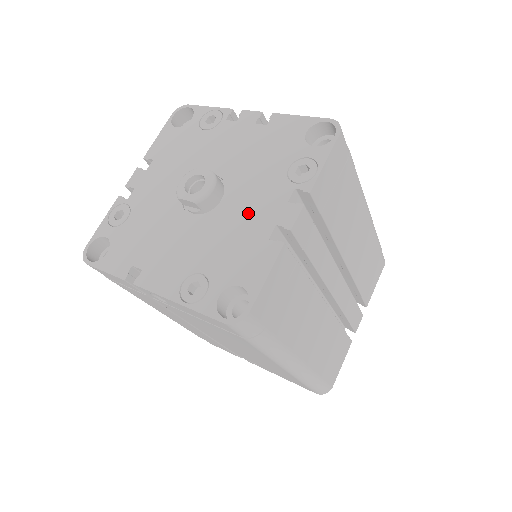
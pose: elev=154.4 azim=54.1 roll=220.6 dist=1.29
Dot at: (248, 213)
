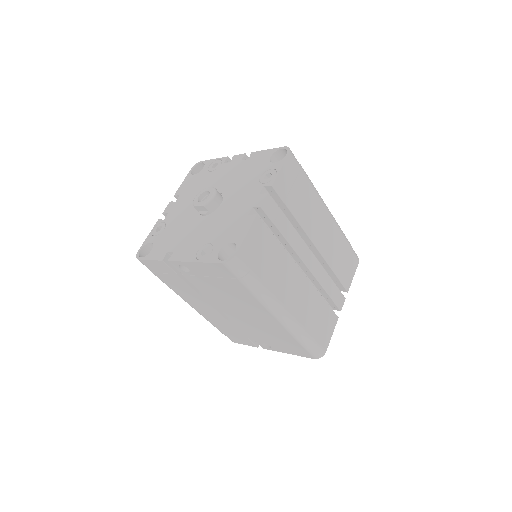
Dot at: (236, 206)
